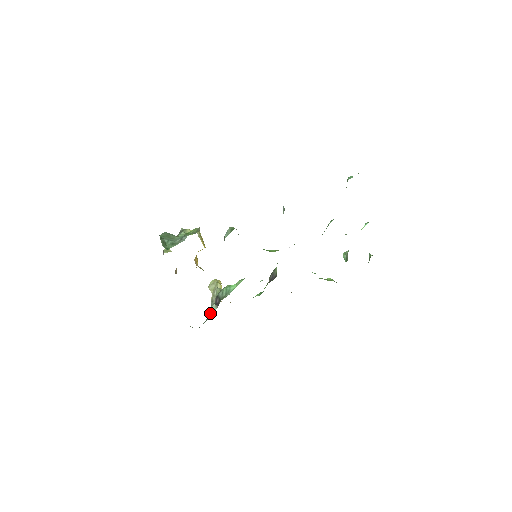
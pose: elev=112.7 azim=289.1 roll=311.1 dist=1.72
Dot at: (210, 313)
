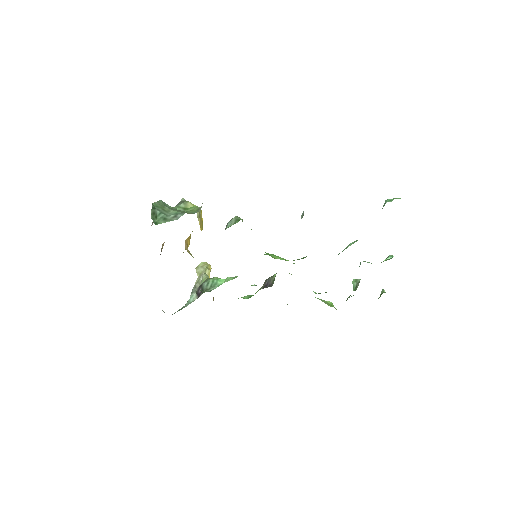
Dot at: (188, 302)
